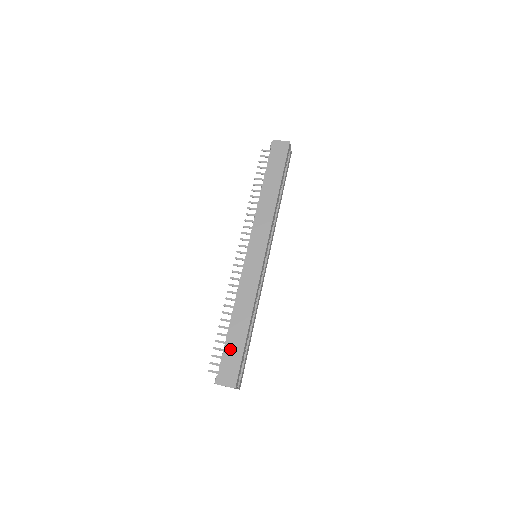
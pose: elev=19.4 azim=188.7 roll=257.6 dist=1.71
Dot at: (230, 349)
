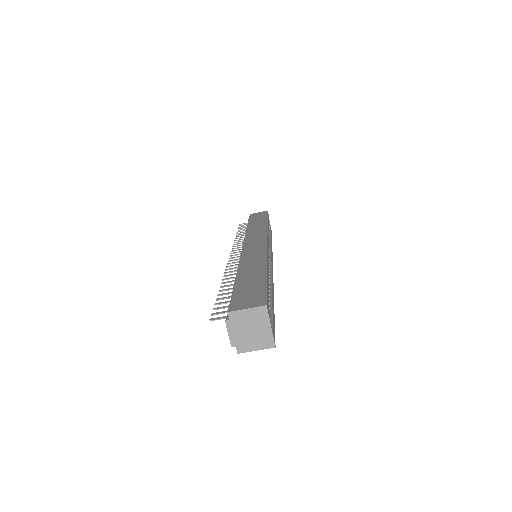
Dot at: (244, 286)
